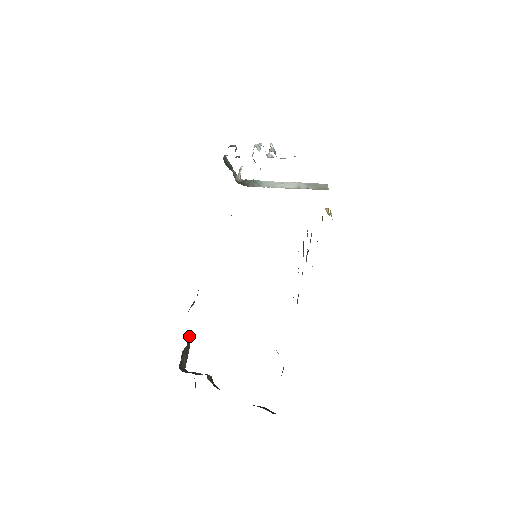
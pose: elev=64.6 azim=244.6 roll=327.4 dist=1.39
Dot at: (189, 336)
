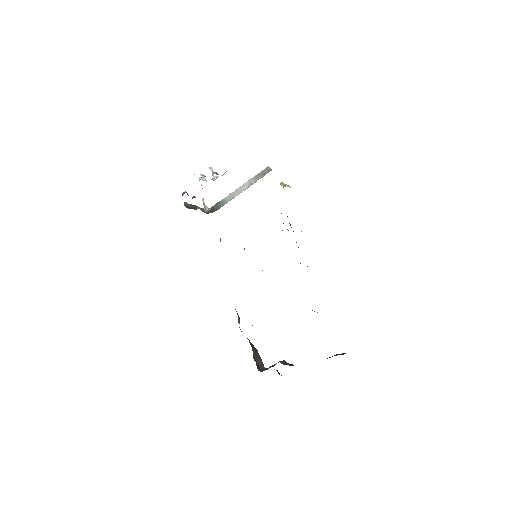
Dot at: (251, 344)
